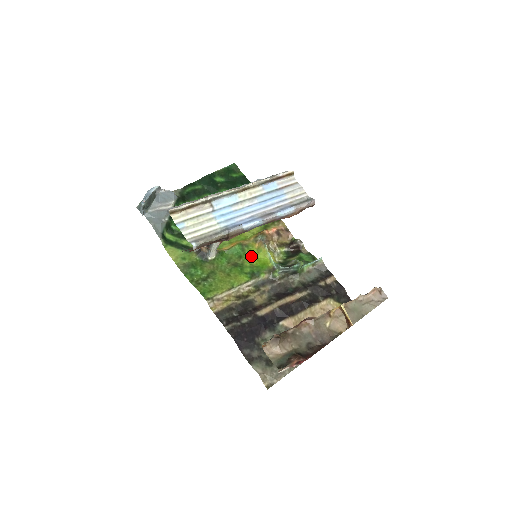
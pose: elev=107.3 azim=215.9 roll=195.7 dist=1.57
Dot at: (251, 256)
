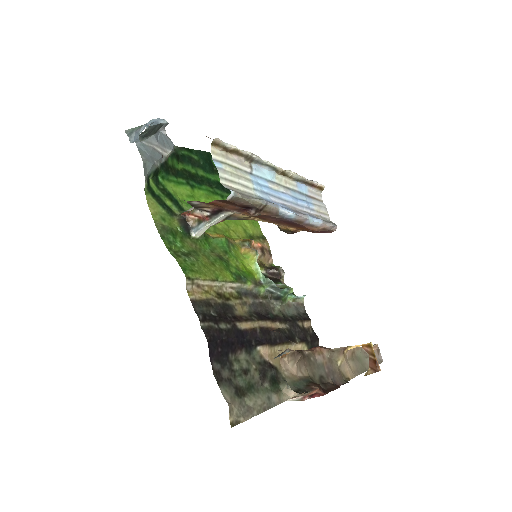
Dot at: (237, 257)
